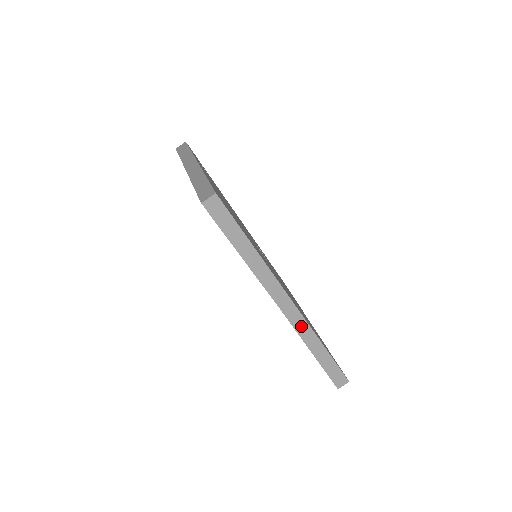
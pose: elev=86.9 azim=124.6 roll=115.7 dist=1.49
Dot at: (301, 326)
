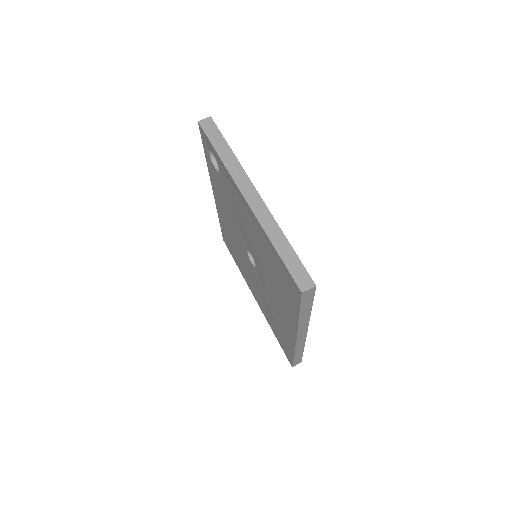
Dot at: (300, 343)
